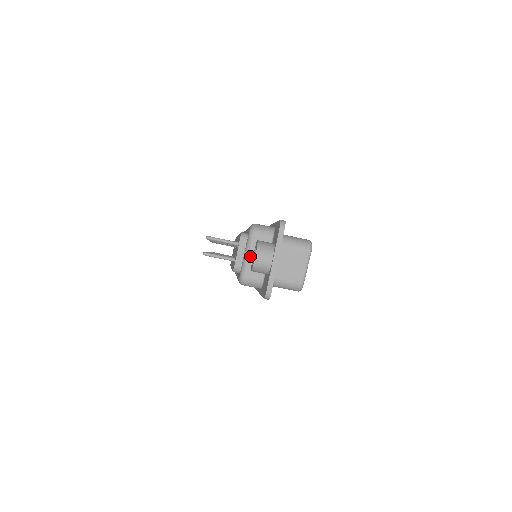
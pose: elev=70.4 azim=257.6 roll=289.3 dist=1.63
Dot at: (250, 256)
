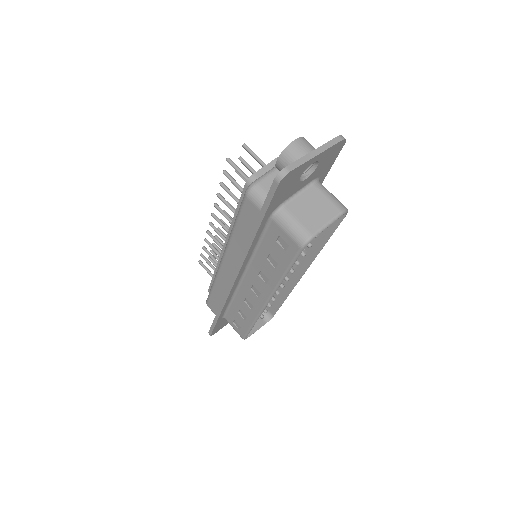
Dot at: occluded
